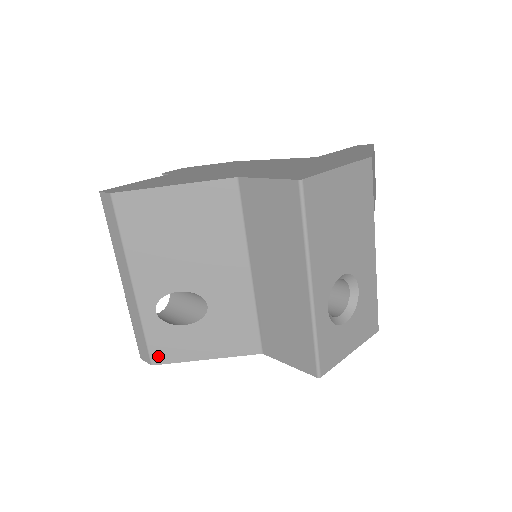
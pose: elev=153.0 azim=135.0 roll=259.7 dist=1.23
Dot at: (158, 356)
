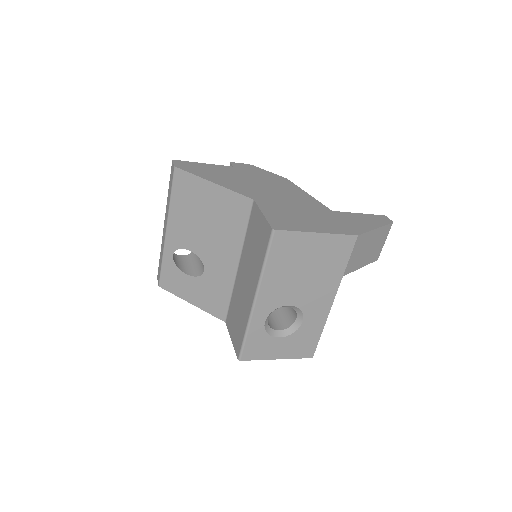
Dot at: (164, 283)
